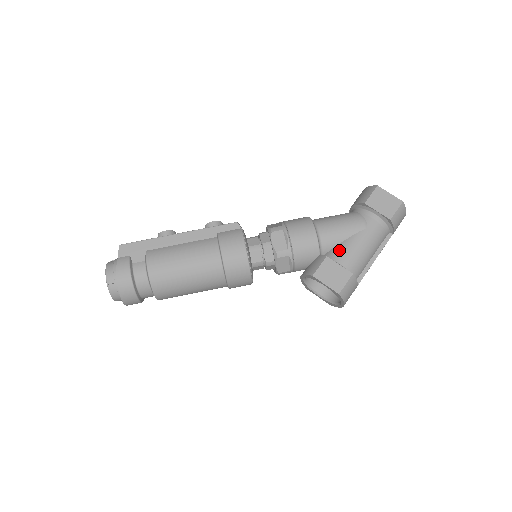
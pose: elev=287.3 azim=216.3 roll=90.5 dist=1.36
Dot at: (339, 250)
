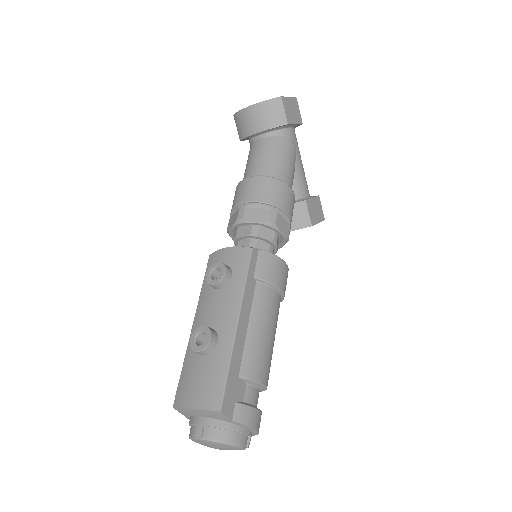
Dot at: (299, 185)
